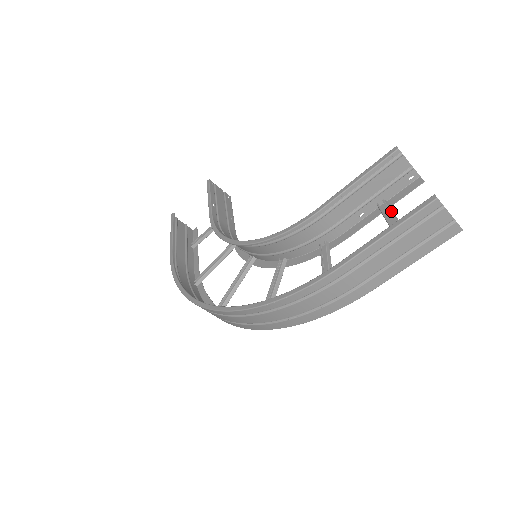
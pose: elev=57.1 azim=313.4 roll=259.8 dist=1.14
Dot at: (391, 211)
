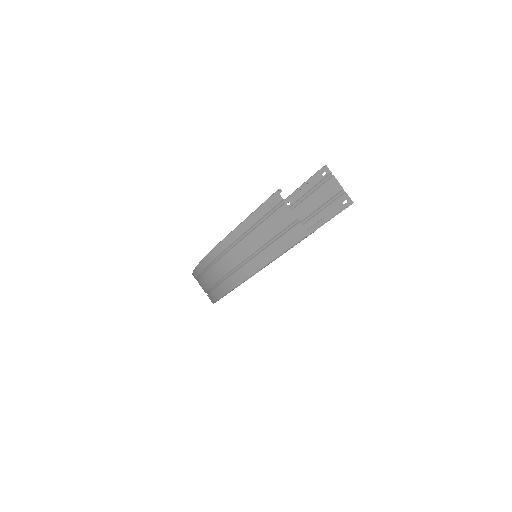
Dot at: (313, 225)
